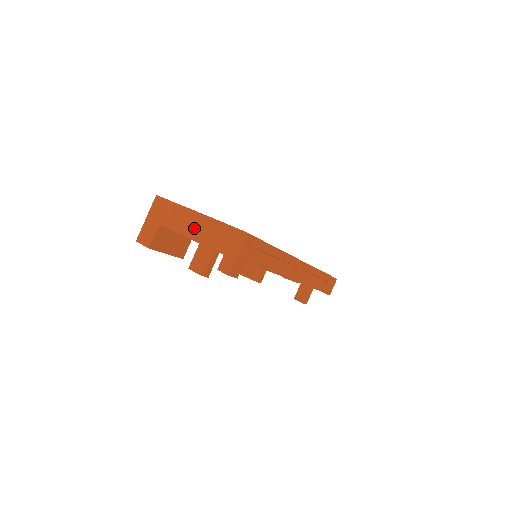
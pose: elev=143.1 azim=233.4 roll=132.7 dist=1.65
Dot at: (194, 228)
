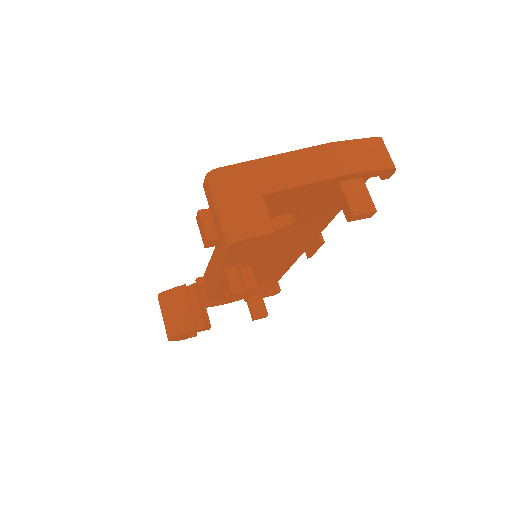
Dot at: (327, 164)
